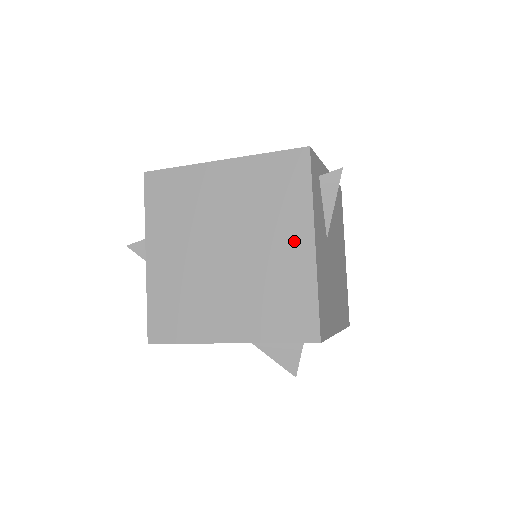
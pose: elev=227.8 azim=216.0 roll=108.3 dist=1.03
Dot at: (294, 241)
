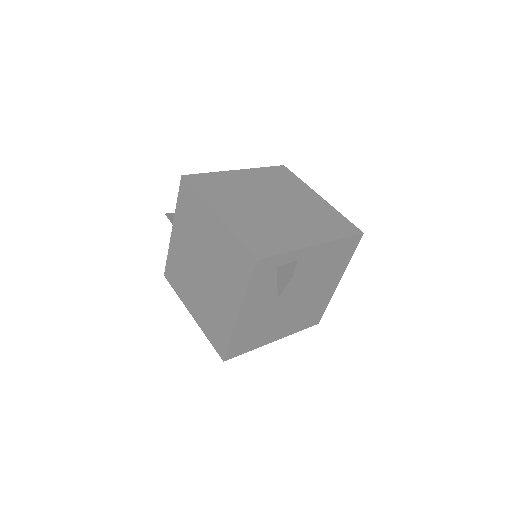
Dot at: (231, 303)
